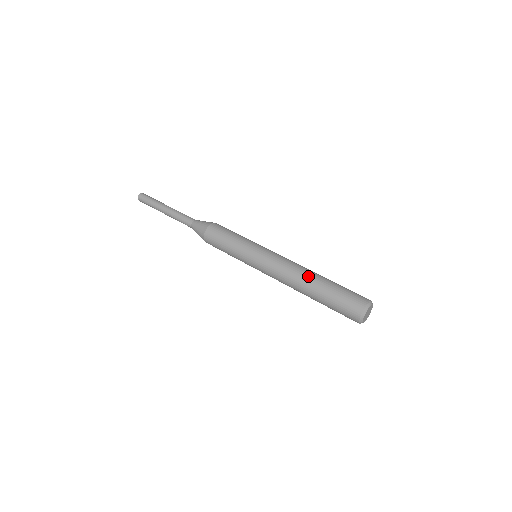
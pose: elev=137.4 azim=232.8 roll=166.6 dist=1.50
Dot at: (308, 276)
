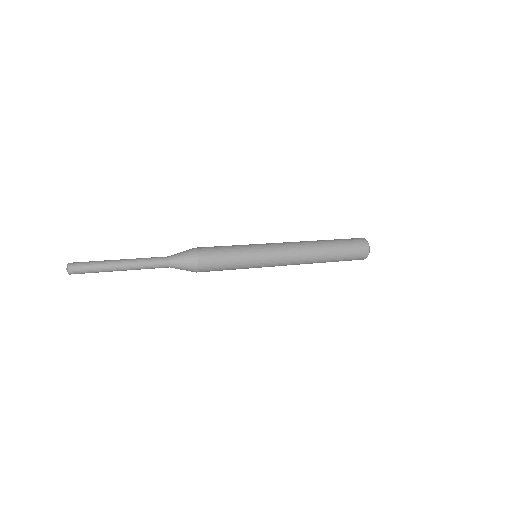
Dot at: (316, 242)
